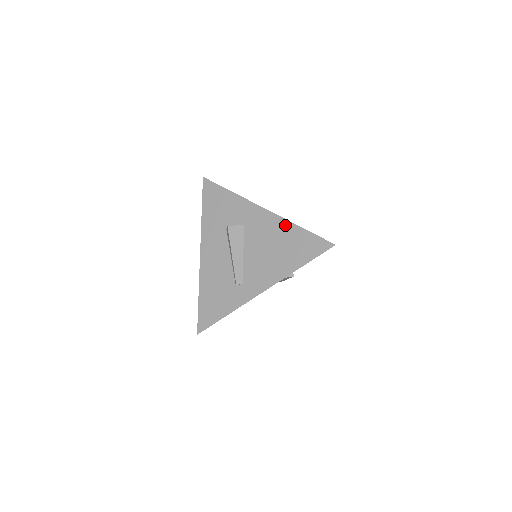
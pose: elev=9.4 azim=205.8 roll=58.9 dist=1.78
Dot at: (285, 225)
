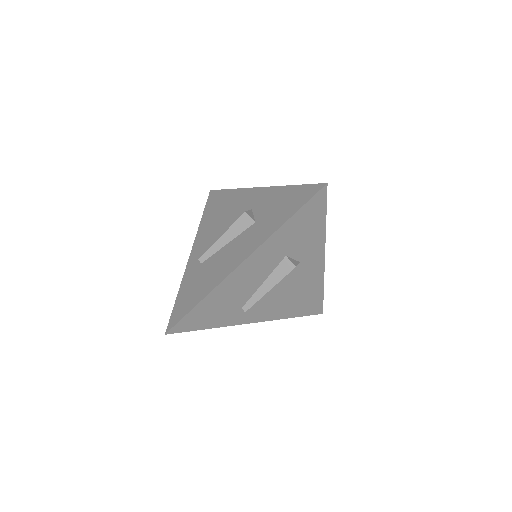
Dot at: (319, 283)
